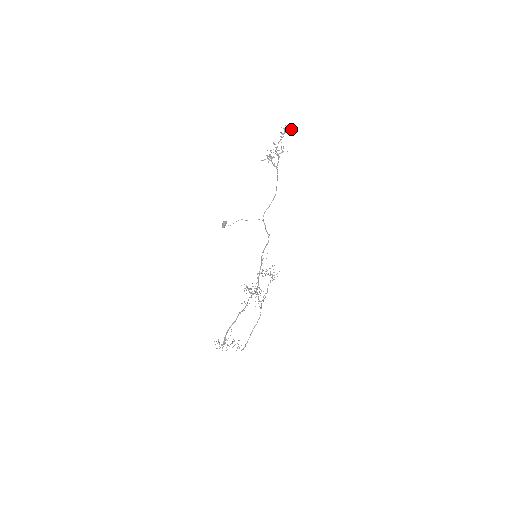
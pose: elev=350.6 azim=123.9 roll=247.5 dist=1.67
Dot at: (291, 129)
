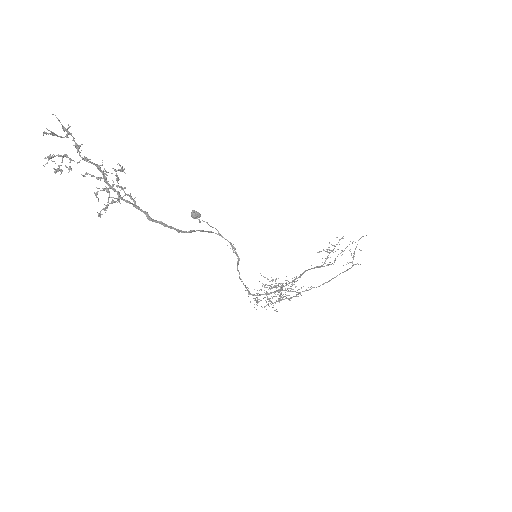
Dot at: occluded
